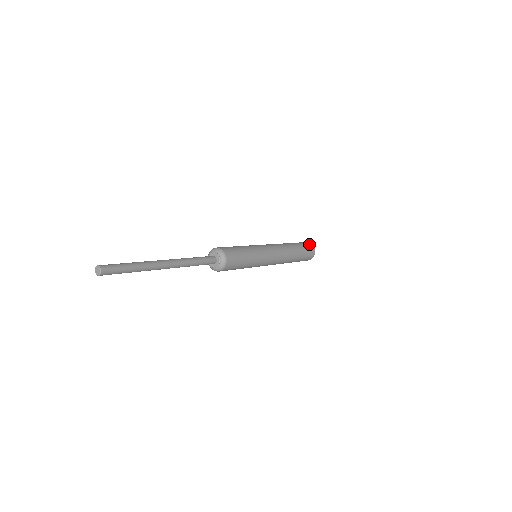
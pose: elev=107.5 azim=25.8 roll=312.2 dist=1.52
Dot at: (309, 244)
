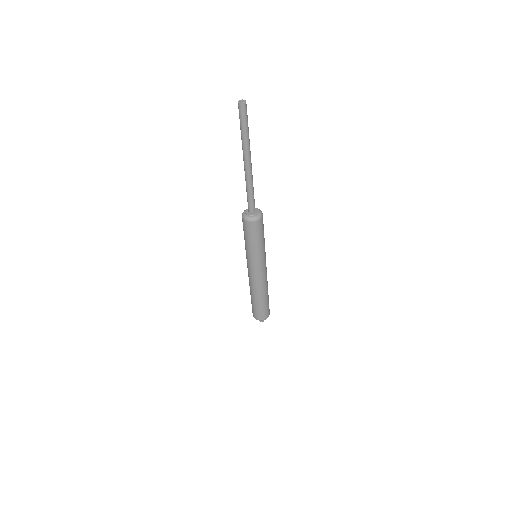
Dot at: occluded
